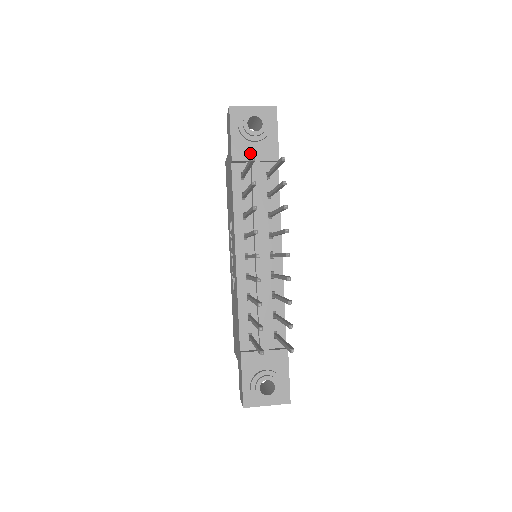
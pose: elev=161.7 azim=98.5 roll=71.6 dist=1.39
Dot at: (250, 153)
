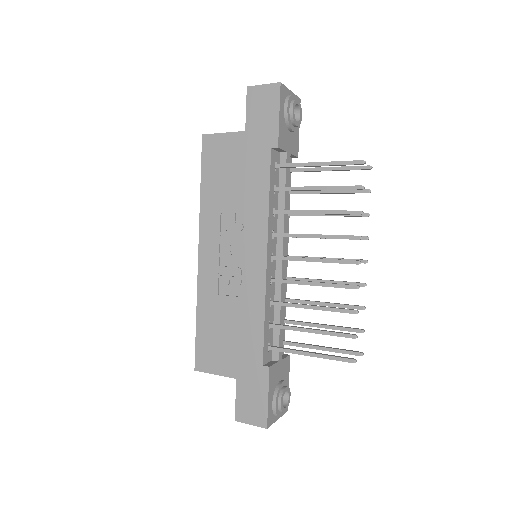
Dot at: (287, 143)
